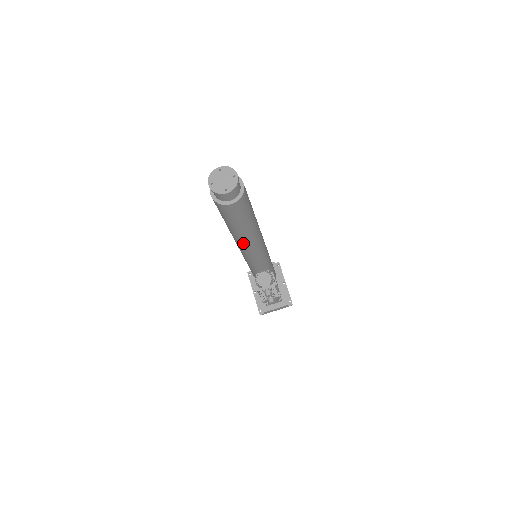
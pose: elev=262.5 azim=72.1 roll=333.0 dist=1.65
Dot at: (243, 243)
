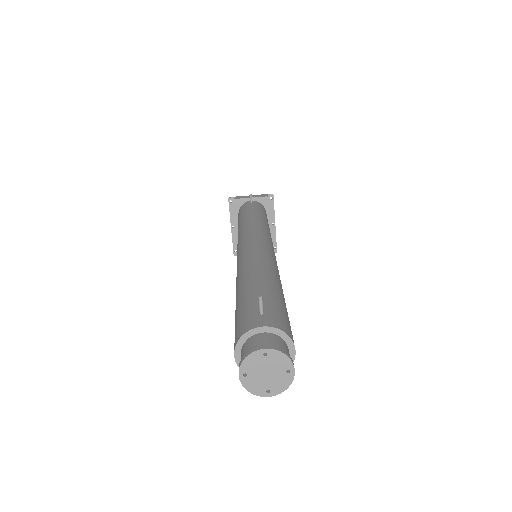
Dot at: occluded
